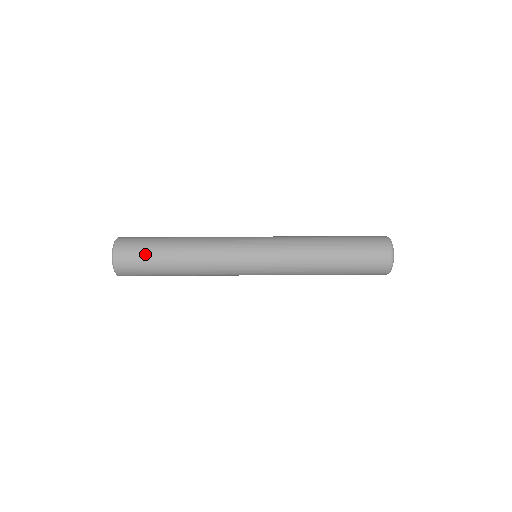
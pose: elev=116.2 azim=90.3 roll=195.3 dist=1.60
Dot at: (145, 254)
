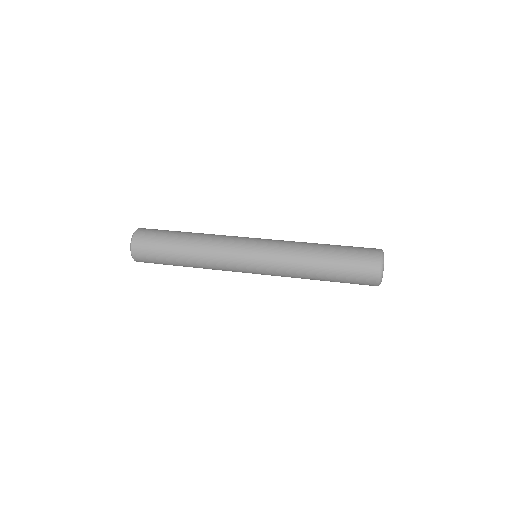
Dot at: occluded
